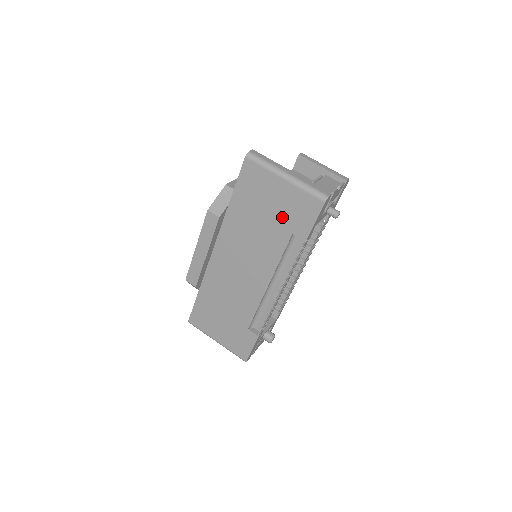
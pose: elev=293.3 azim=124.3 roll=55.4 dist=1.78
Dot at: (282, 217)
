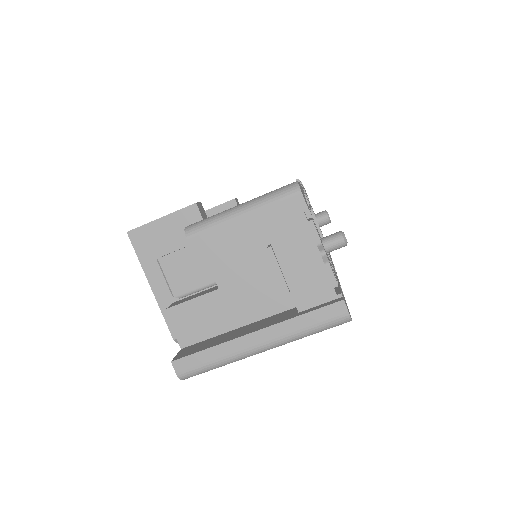
Dot at: occluded
